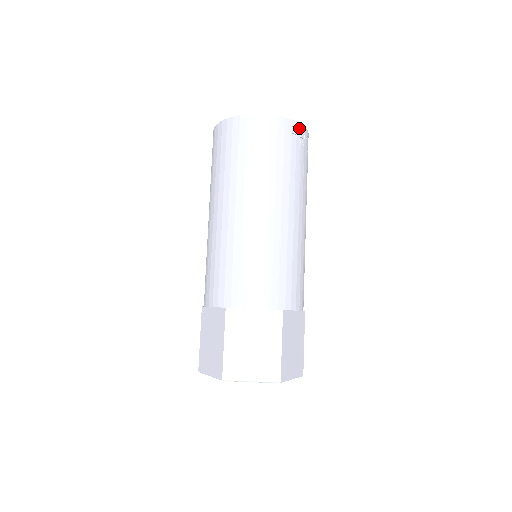
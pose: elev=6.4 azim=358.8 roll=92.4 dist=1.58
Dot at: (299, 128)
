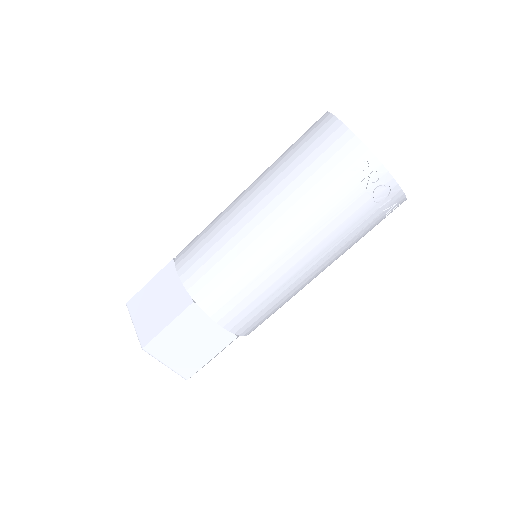
Dot at: (374, 165)
